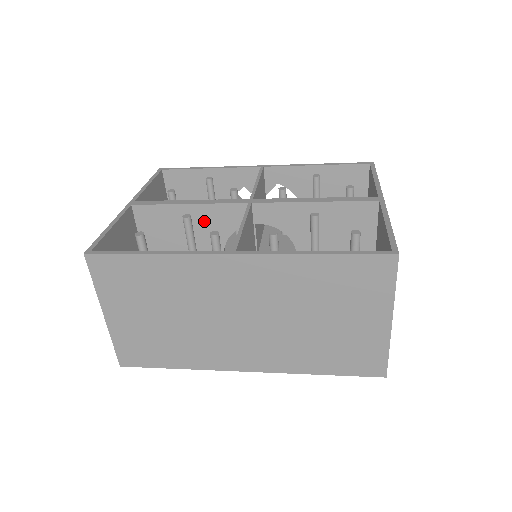
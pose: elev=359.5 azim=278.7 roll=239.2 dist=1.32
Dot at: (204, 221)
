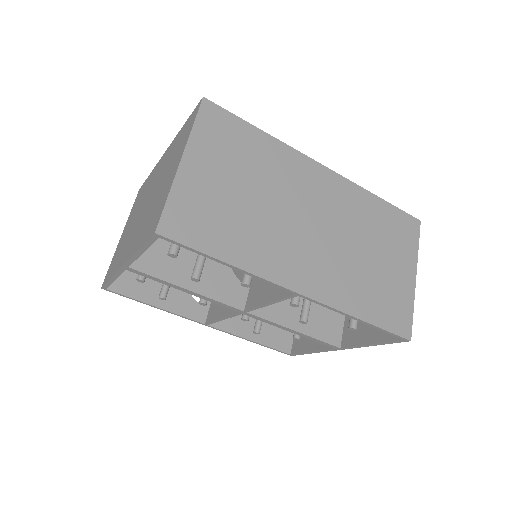
Dot at: occluded
